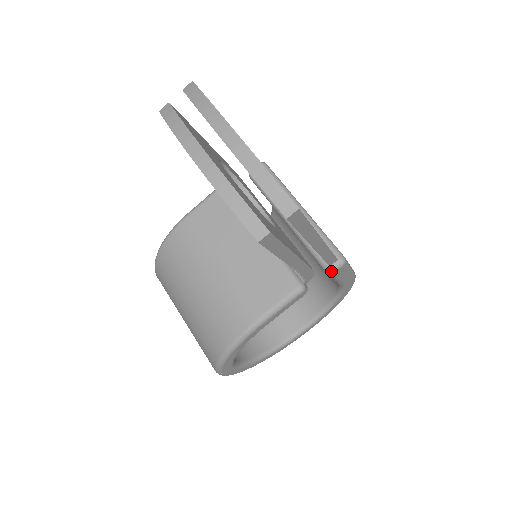
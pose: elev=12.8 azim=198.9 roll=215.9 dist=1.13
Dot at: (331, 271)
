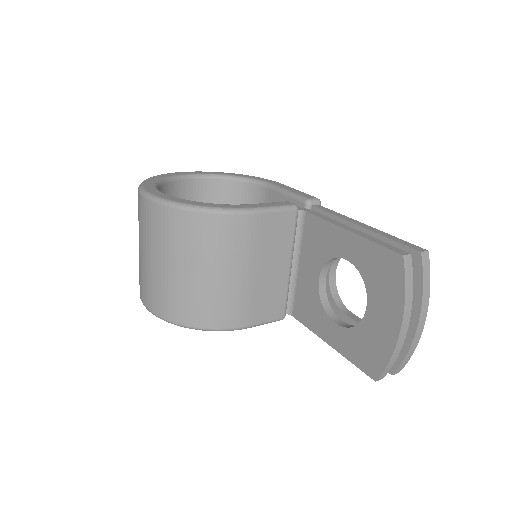
Dot at: occluded
